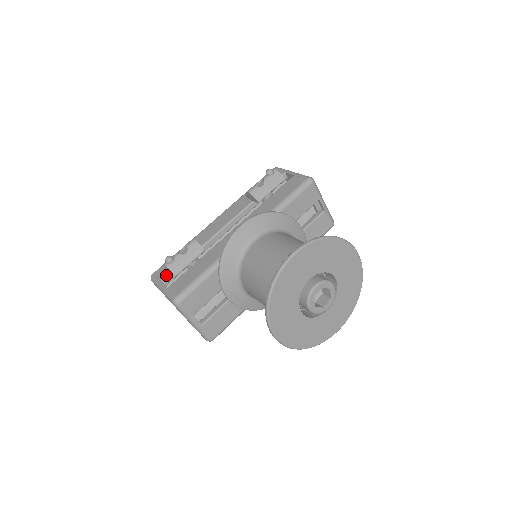
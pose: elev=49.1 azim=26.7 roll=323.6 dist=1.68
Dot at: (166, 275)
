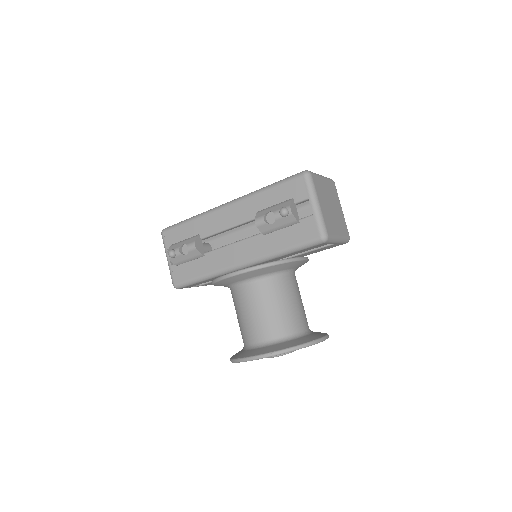
Dot at: occluded
